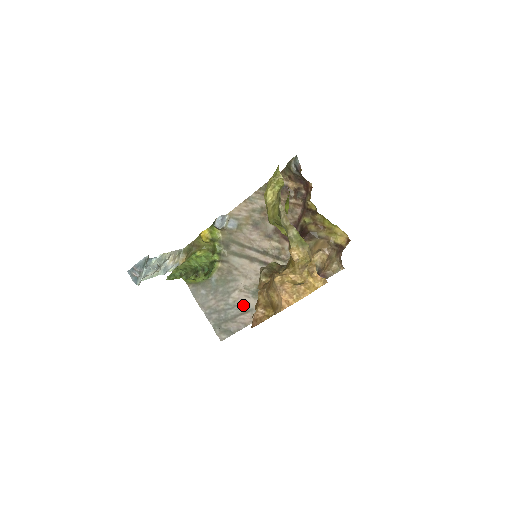
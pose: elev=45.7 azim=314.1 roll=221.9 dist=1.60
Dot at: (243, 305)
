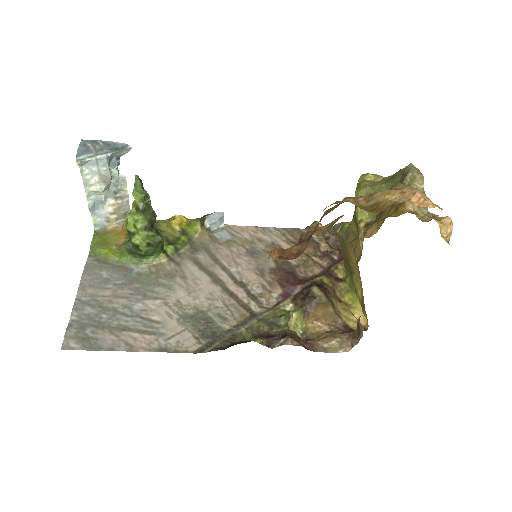
Dot at: (153, 321)
